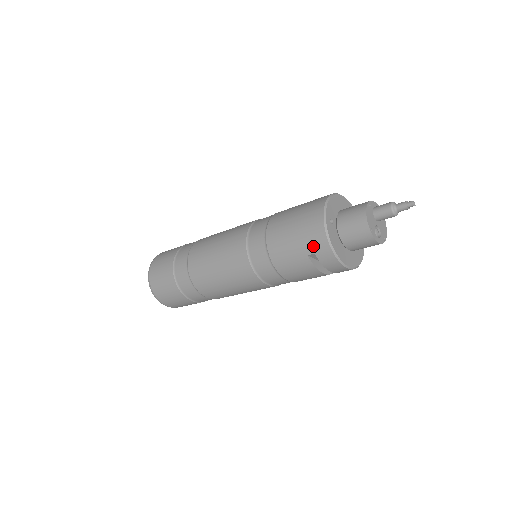
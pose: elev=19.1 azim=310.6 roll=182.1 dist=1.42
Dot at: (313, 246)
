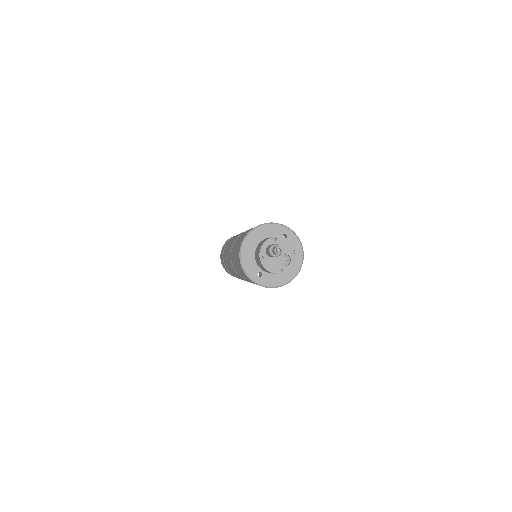
Dot at: occluded
